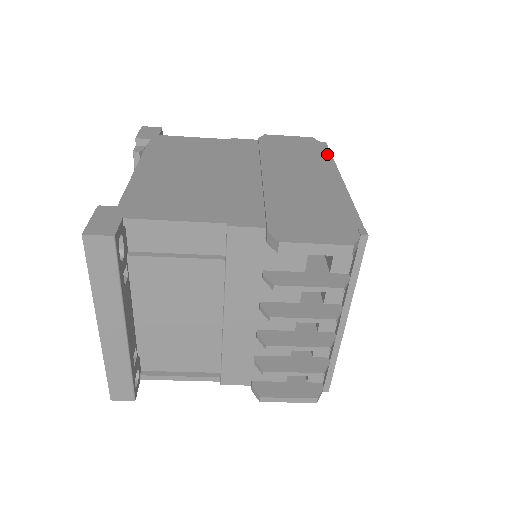
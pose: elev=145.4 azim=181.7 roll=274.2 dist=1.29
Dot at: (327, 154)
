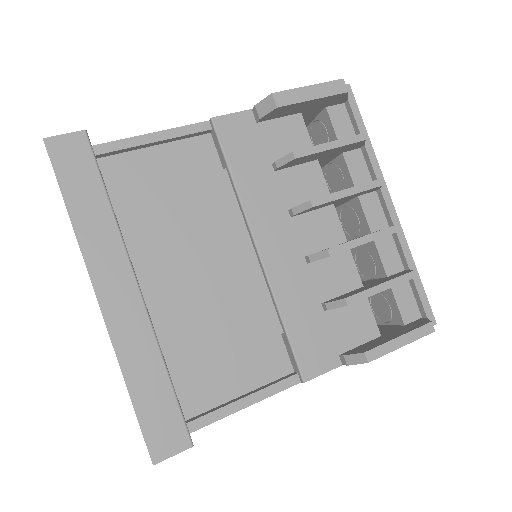
Dot at: occluded
